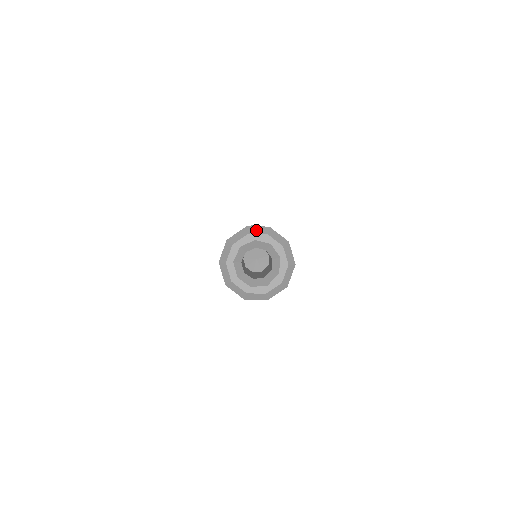
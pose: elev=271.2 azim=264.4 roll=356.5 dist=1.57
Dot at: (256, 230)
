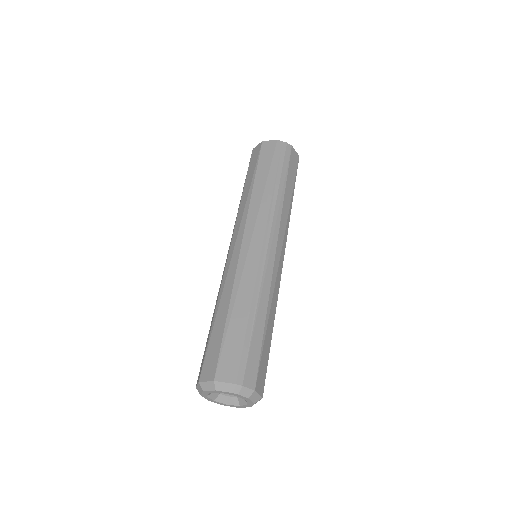
Dot at: (241, 392)
